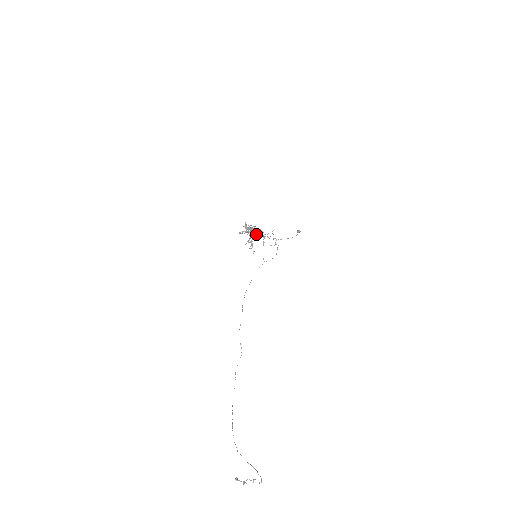
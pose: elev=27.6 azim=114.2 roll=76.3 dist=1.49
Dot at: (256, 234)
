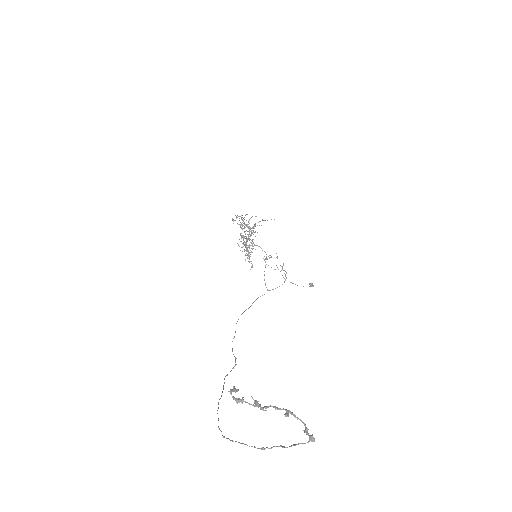
Dot at: (255, 231)
